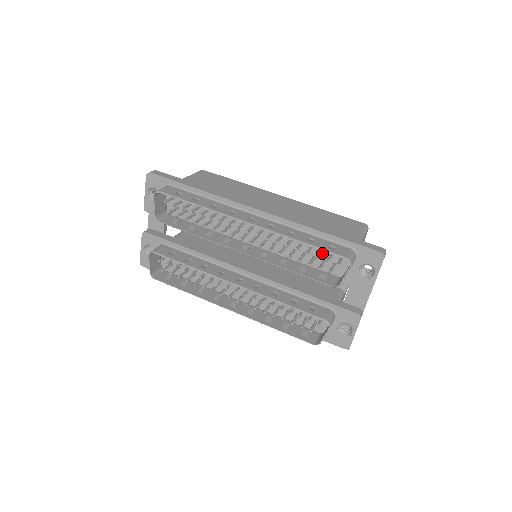
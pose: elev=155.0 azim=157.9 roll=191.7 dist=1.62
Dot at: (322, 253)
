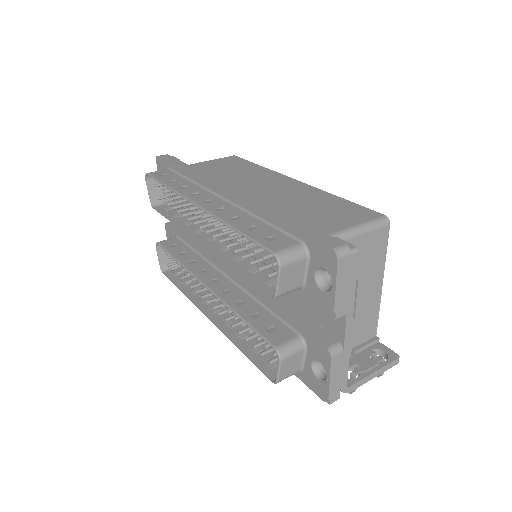
Dot at: occluded
